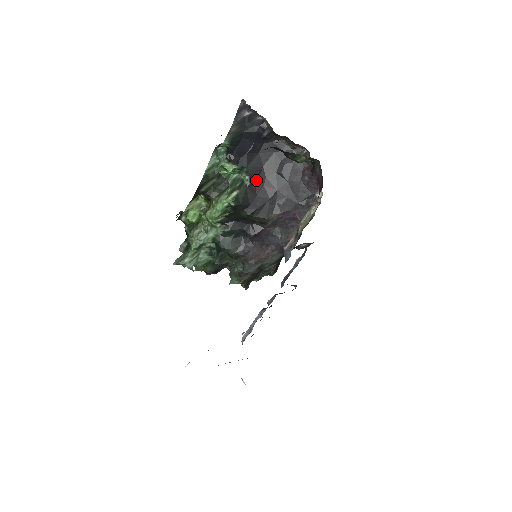
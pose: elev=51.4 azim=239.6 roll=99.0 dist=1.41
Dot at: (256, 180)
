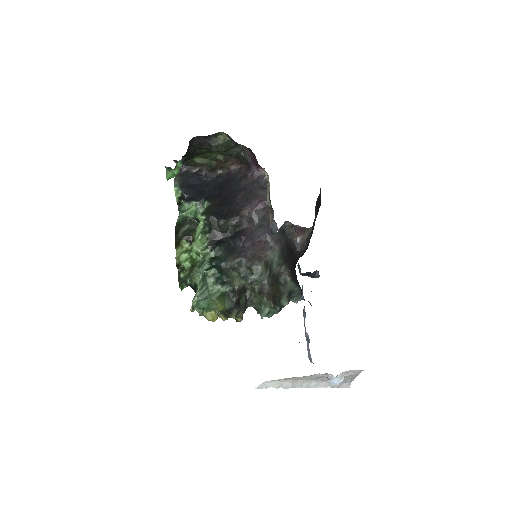
Dot at: (215, 201)
